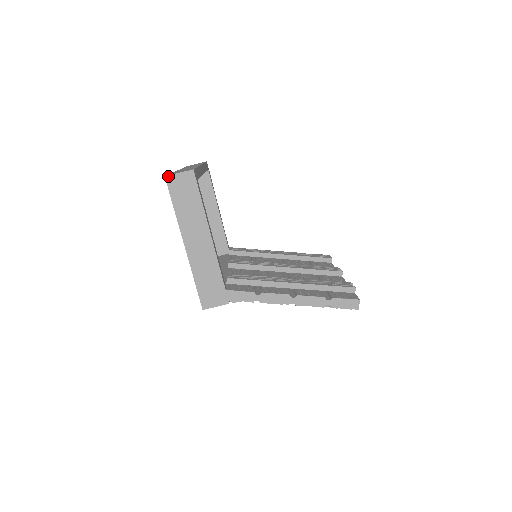
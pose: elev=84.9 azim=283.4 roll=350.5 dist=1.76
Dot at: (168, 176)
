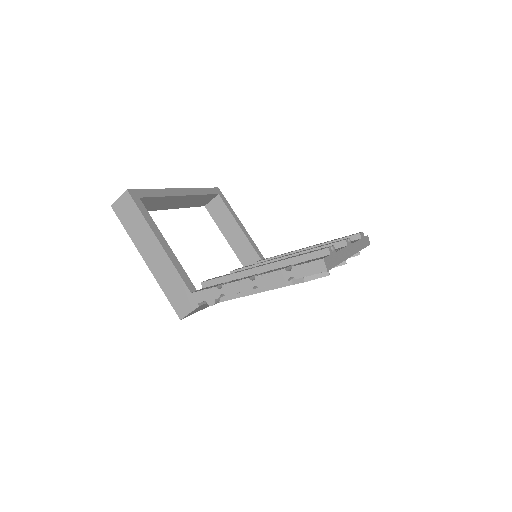
Dot at: (113, 204)
